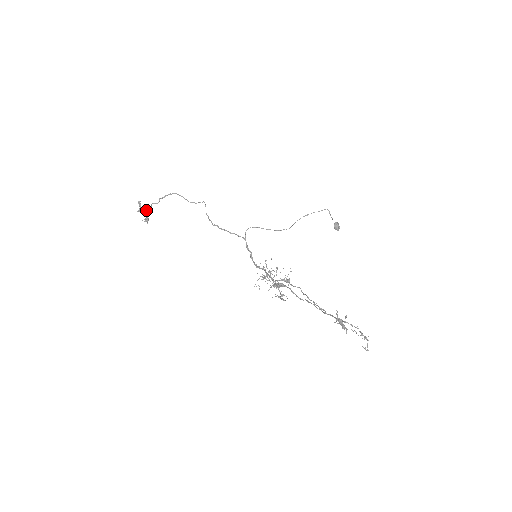
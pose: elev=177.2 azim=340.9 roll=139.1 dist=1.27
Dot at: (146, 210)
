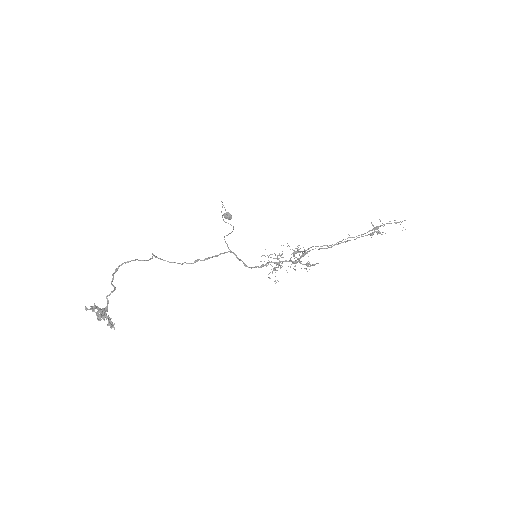
Dot at: (104, 311)
